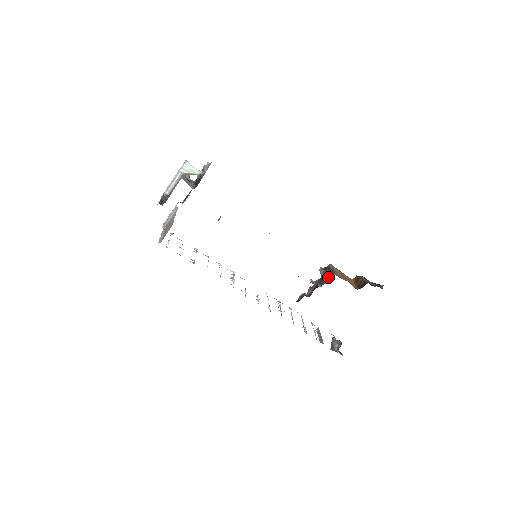
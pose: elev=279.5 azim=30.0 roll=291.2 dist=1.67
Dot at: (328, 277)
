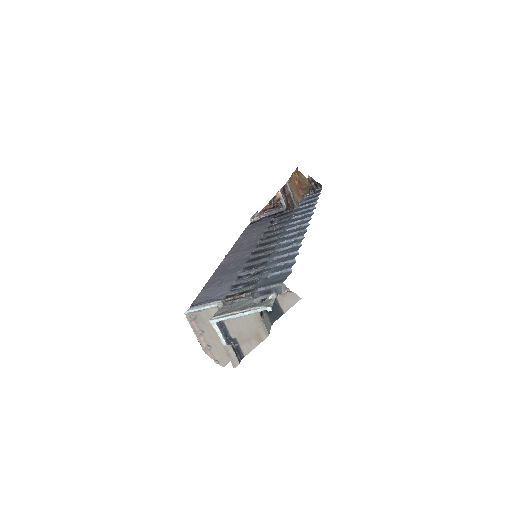
Dot at: (289, 207)
